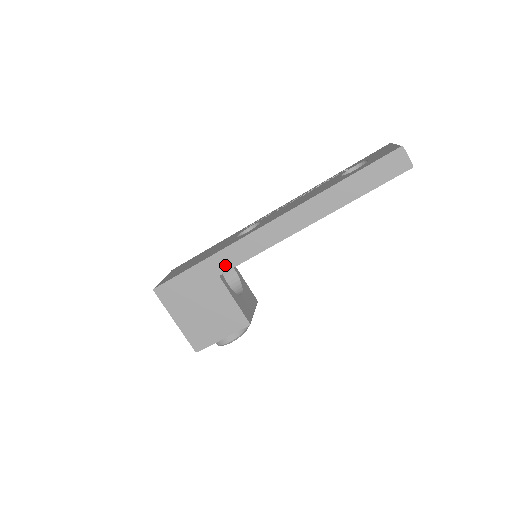
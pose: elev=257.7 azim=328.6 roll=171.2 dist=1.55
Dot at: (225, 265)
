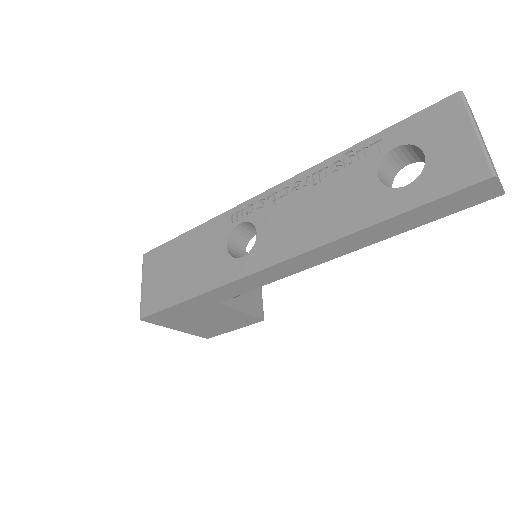
Dot at: (224, 296)
